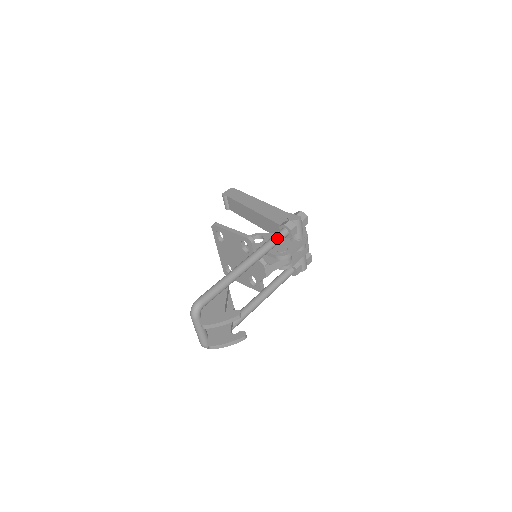
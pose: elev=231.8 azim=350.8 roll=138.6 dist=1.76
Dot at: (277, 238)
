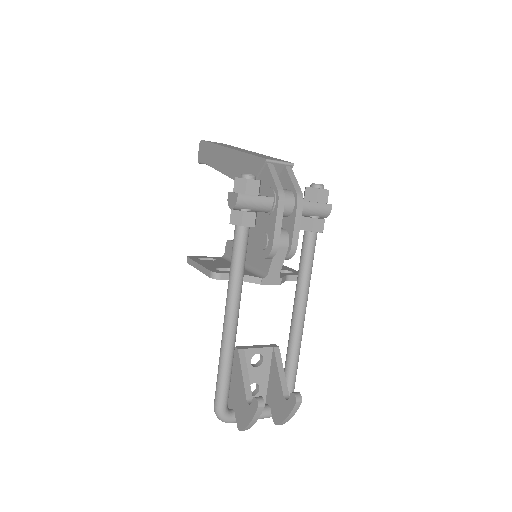
Dot at: (236, 251)
